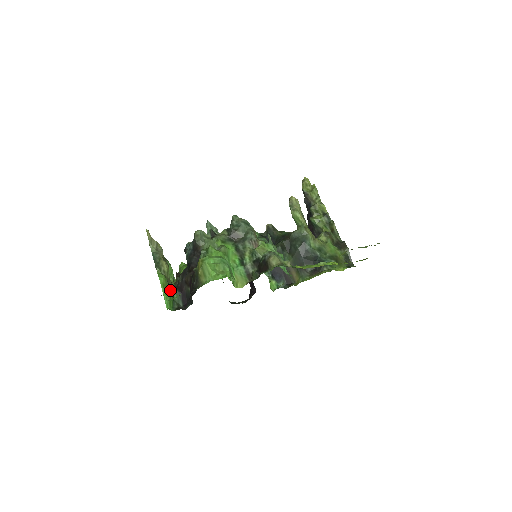
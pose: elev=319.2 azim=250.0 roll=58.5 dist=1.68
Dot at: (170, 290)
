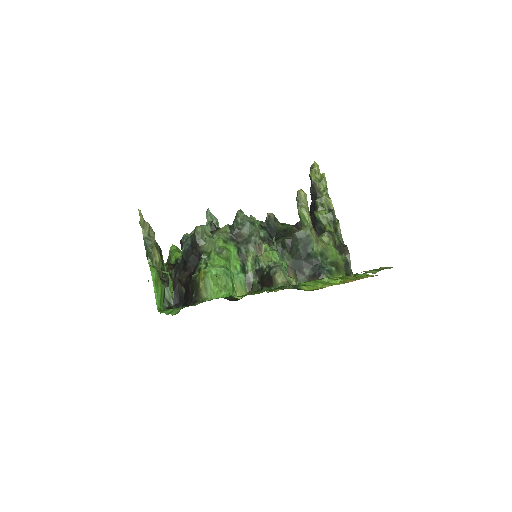
Dot at: (162, 287)
